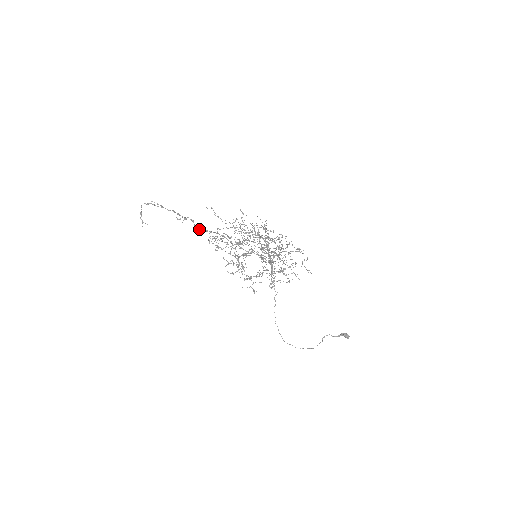
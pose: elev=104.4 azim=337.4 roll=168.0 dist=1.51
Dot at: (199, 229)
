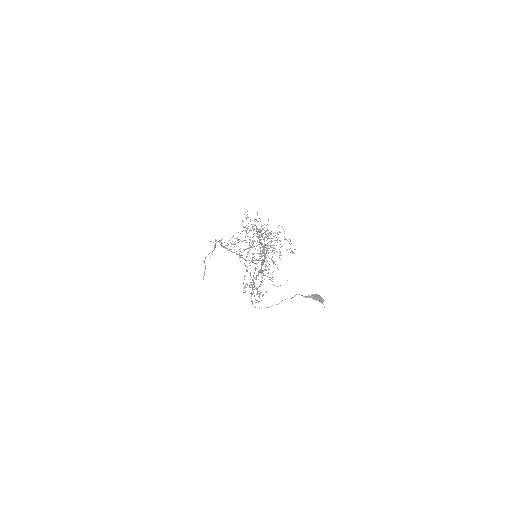
Dot at: occluded
